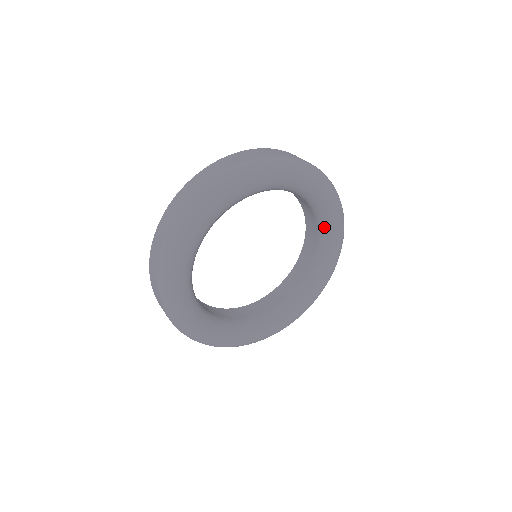
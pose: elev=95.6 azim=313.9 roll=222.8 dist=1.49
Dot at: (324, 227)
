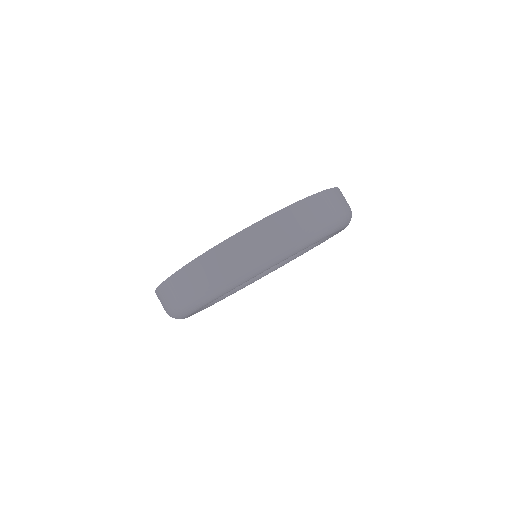
Dot at: occluded
